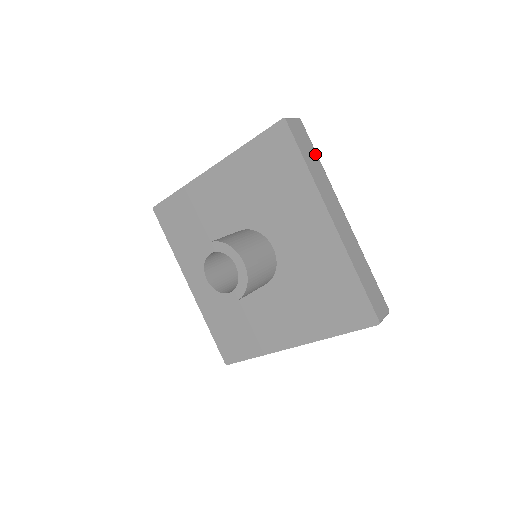
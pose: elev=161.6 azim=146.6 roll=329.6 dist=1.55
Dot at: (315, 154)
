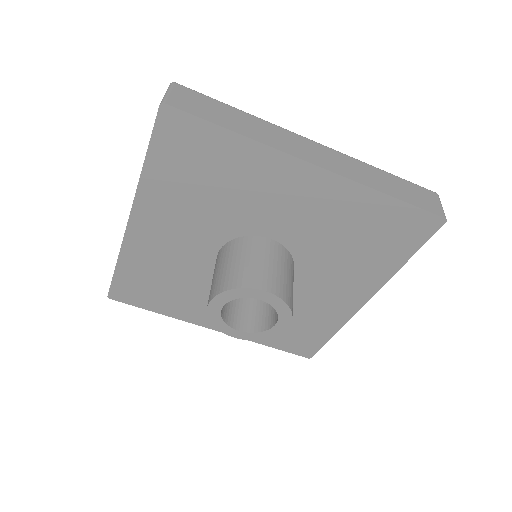
Dot at: (227, 107)
